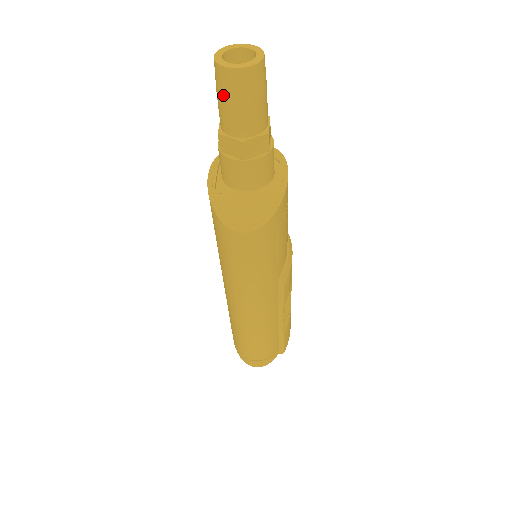
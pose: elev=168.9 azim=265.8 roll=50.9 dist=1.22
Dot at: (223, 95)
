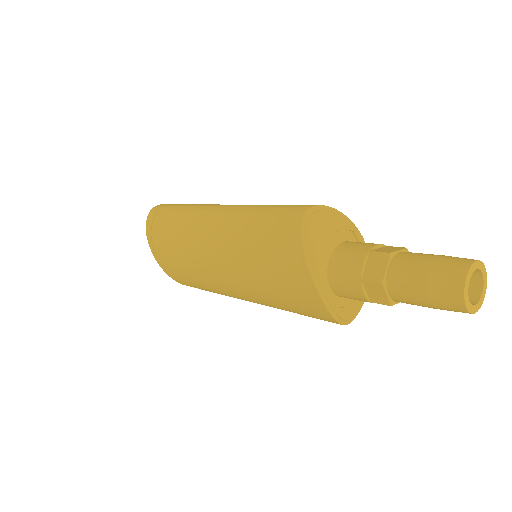
Dot at: (441, 309)
